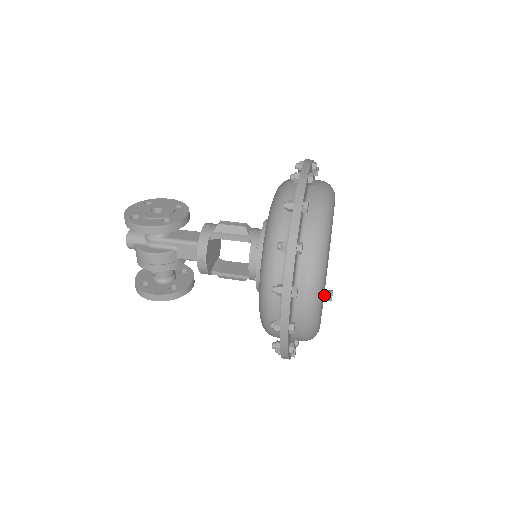
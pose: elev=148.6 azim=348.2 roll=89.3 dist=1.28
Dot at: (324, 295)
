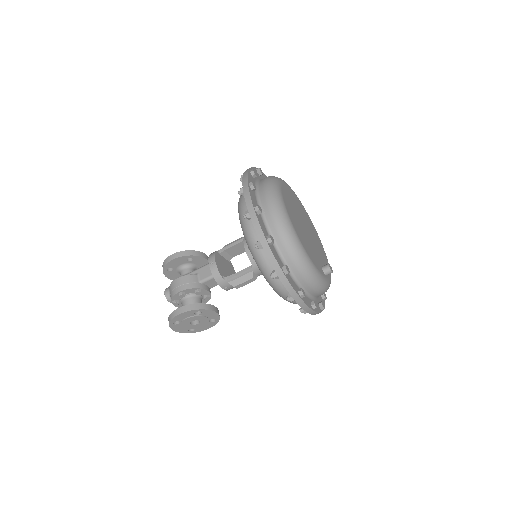
Dot at: (322, 267)
